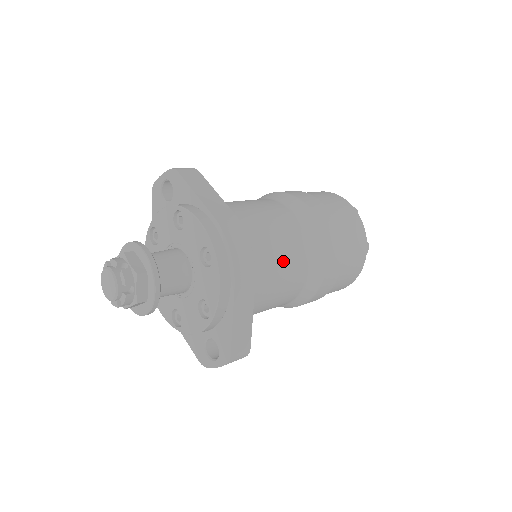
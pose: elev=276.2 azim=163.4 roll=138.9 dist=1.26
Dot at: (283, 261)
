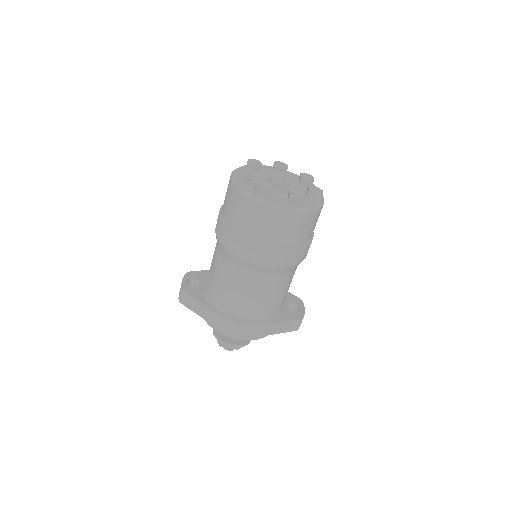
Dot at: (262, 298)
